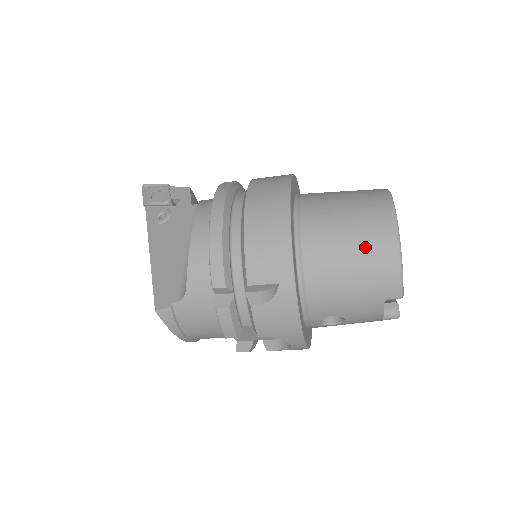
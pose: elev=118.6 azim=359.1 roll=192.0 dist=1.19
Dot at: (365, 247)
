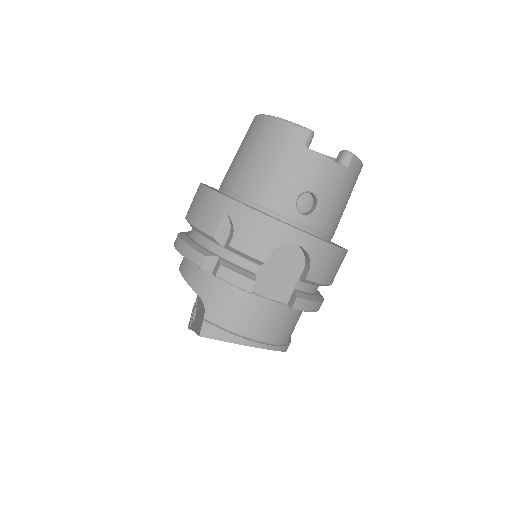
Dot at: (255, 142)
